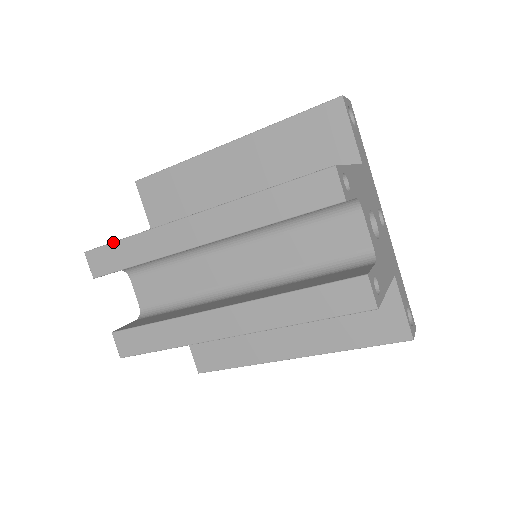
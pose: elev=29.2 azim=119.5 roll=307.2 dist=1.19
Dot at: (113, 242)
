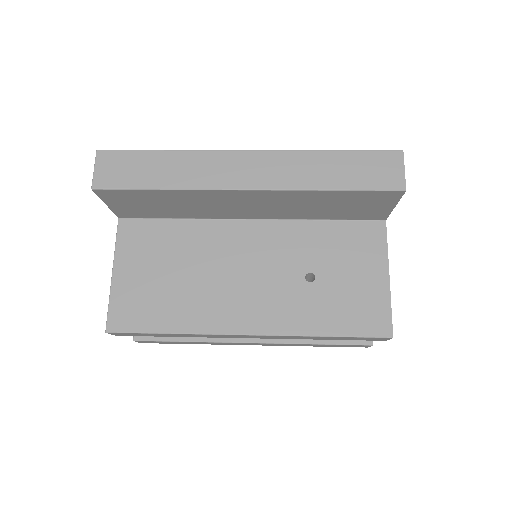
Dot at: occluded
